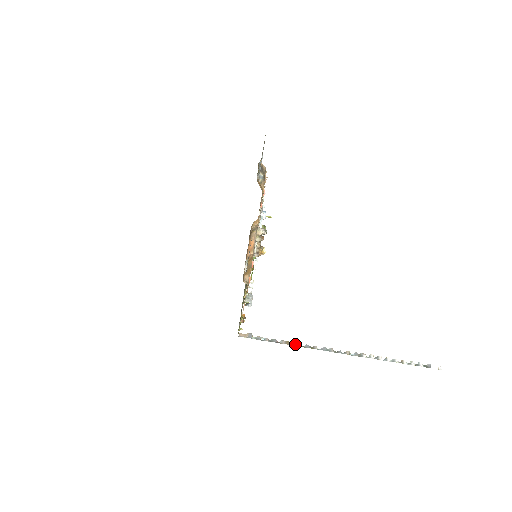
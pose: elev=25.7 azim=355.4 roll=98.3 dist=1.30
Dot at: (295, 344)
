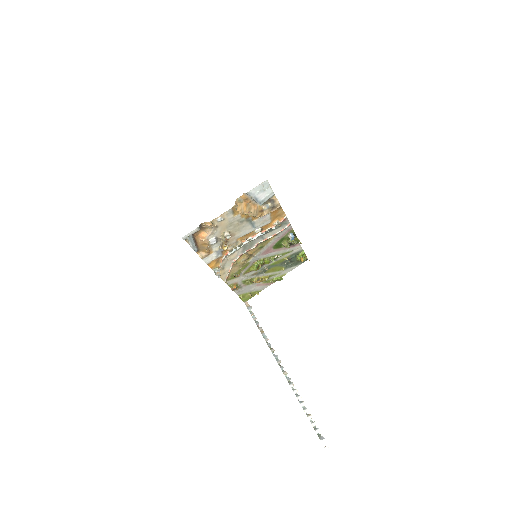
Dot at: (265, 337)
